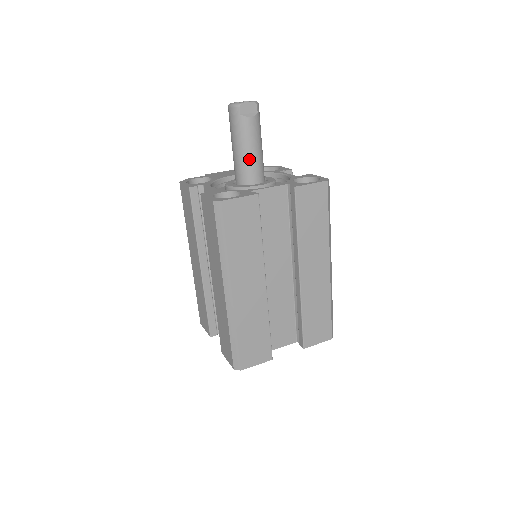
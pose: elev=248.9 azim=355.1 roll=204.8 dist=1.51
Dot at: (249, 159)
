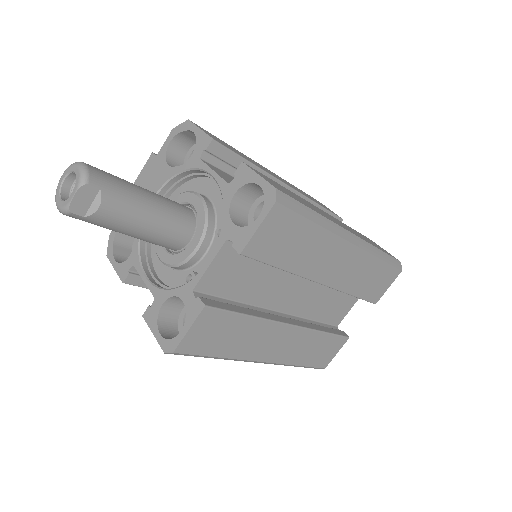
Dot at: (152, 235)
